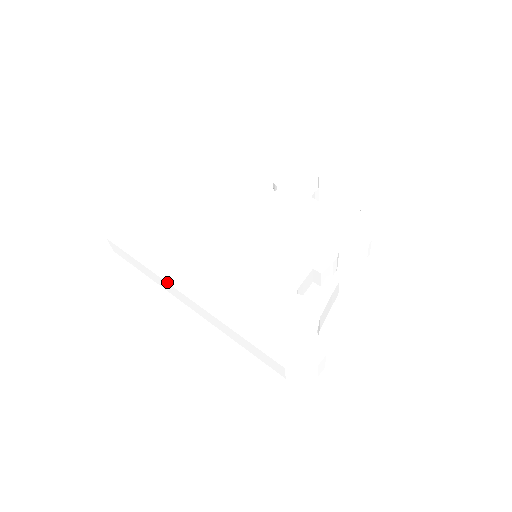
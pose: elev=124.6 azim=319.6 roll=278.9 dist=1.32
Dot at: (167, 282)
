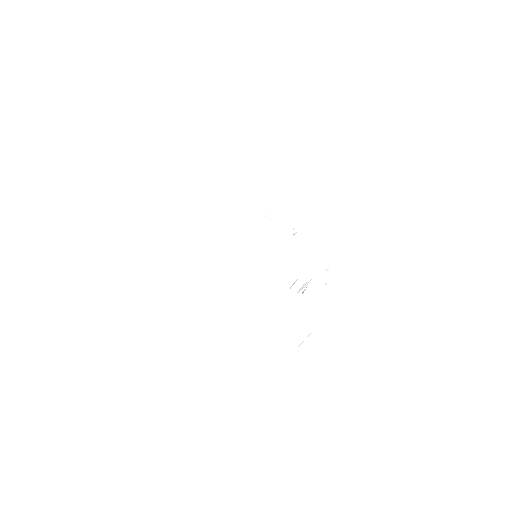
Dot at: (199, 244)
